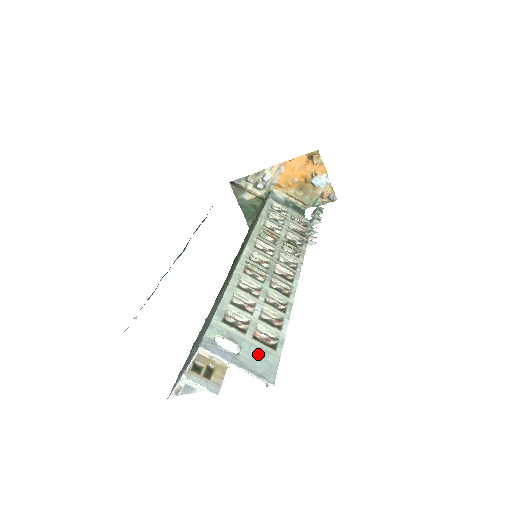
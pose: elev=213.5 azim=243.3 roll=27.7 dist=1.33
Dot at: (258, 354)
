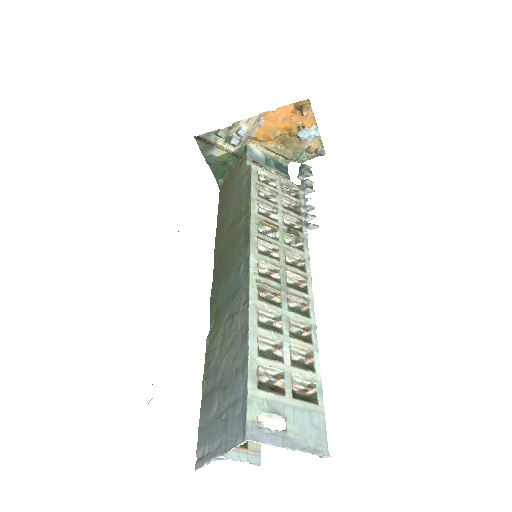
Dot at: (304, 419)
